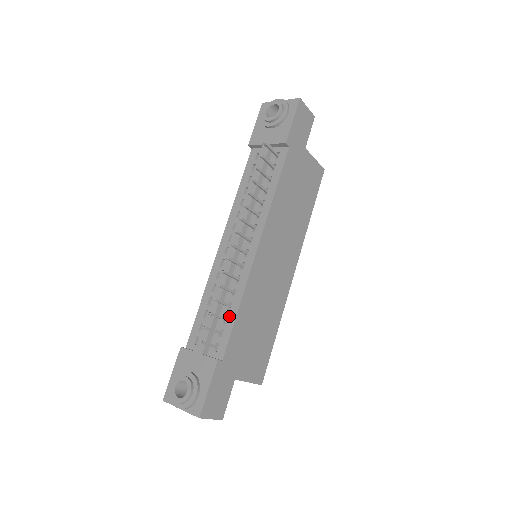
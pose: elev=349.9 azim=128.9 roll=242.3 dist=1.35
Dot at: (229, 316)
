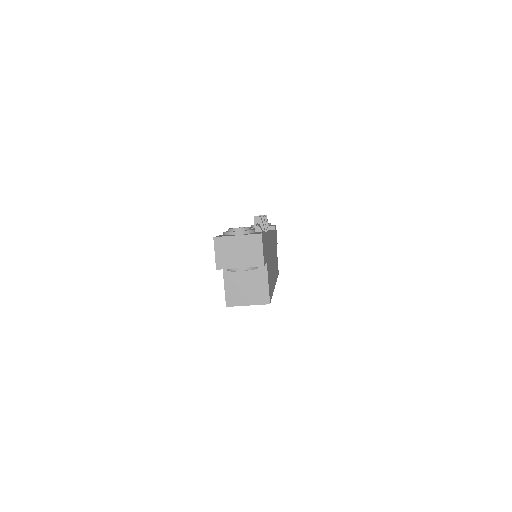
Dot at: occluded
